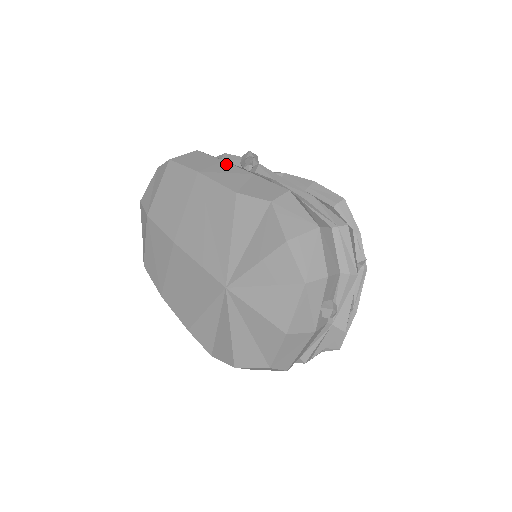
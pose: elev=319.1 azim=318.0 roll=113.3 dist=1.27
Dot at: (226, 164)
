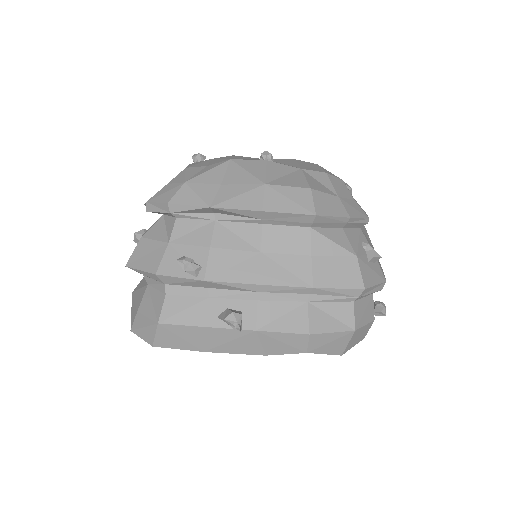
Dot at: (214, 331)
